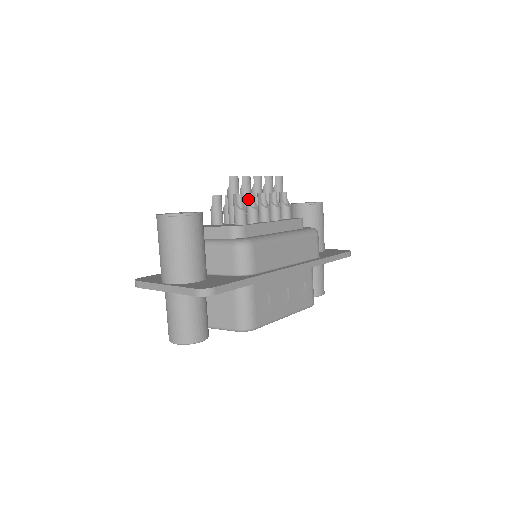
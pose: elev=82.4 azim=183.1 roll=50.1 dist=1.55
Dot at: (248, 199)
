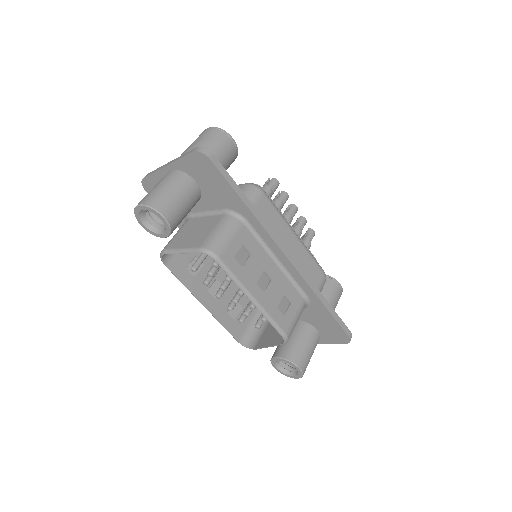
Dot at: (278, 199)
